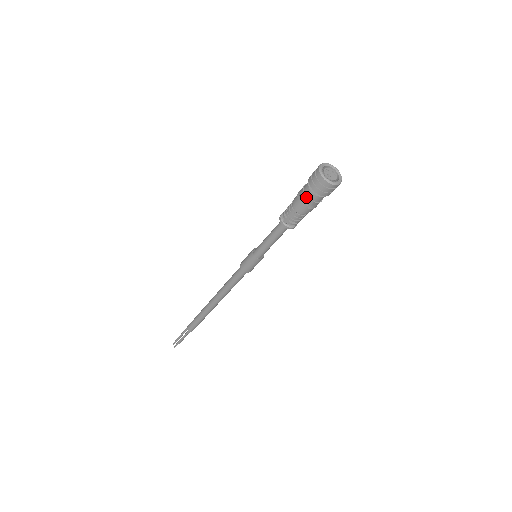
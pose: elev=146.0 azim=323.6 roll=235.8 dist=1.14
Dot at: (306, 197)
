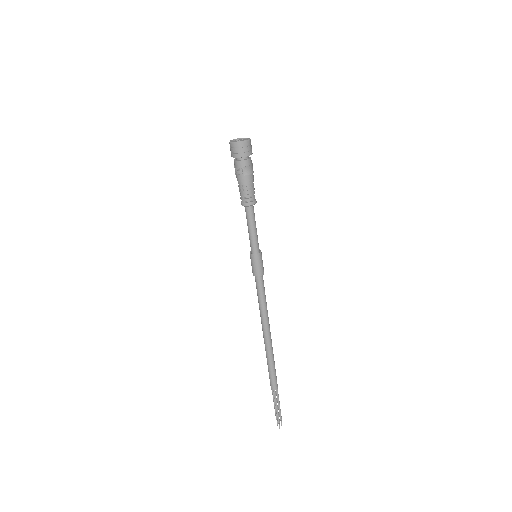
Dot at: (237, 168)
